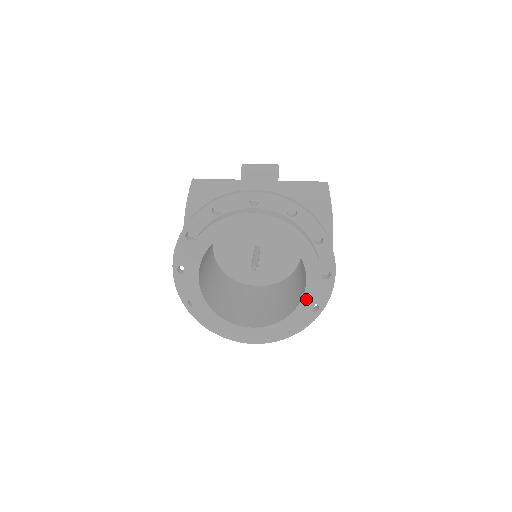
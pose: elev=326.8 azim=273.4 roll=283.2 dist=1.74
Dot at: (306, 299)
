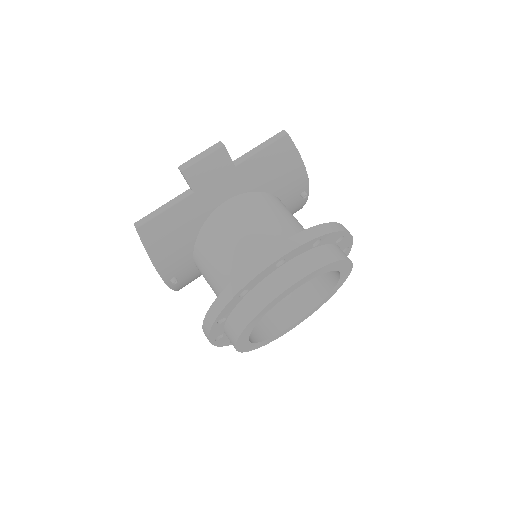
Dot at: (339, 283)
